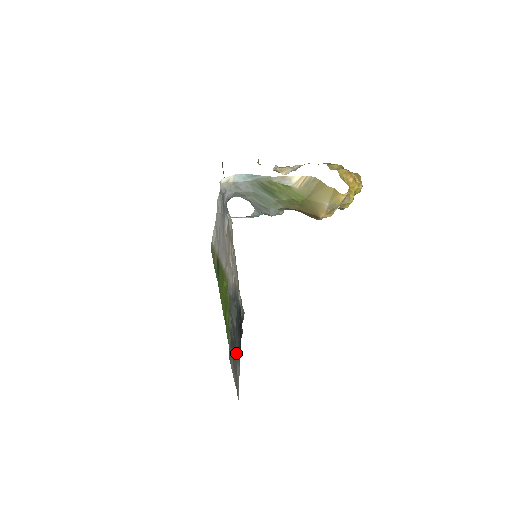
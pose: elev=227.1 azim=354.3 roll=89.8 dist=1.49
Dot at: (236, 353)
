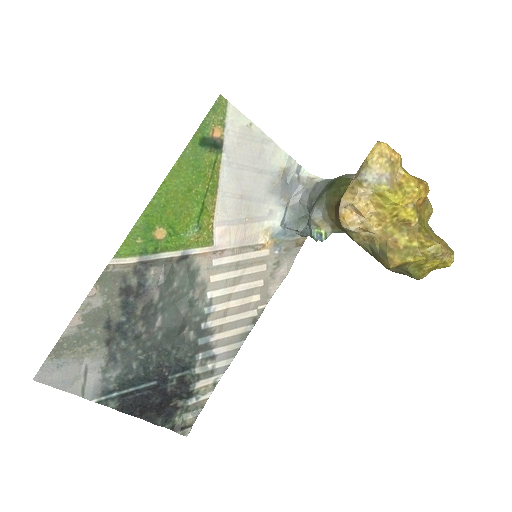
Dot at: (116, 348)
